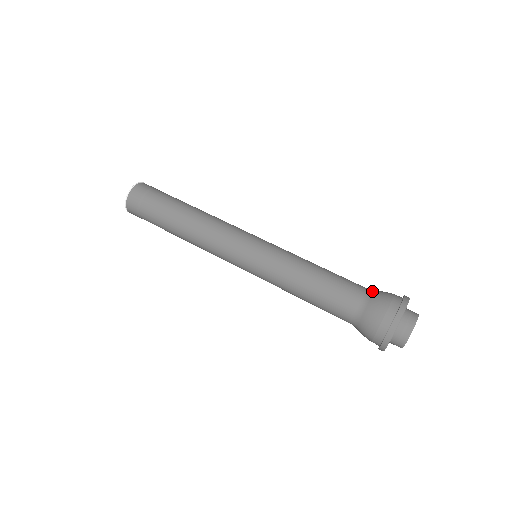
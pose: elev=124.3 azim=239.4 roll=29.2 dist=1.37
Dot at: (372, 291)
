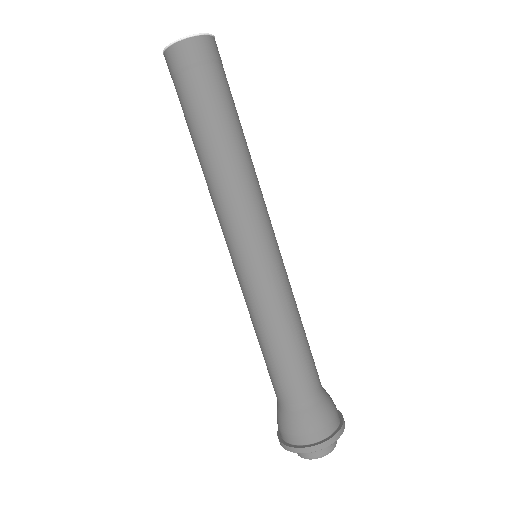
Dot at: (316, 401)
